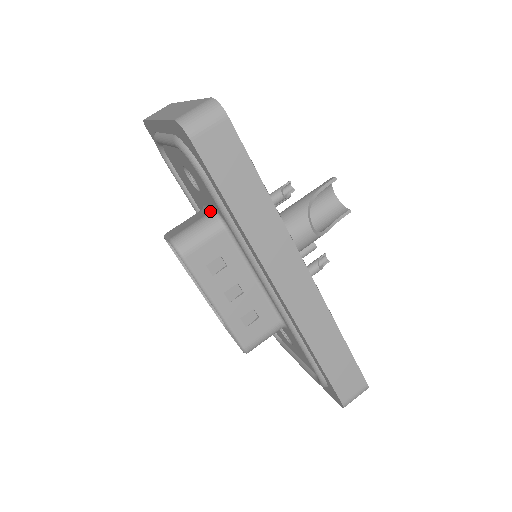
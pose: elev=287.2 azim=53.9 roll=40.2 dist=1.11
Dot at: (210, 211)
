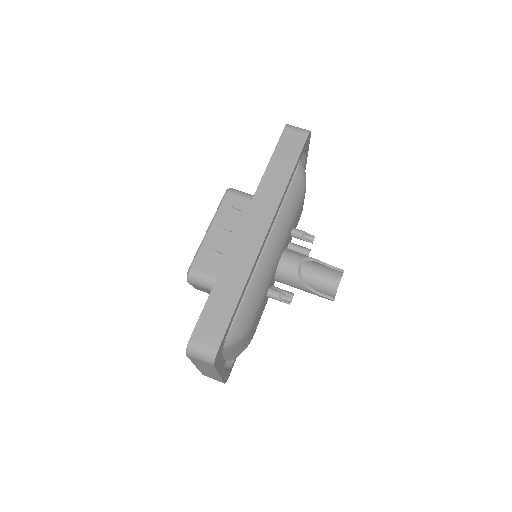
Dot at: occluded
